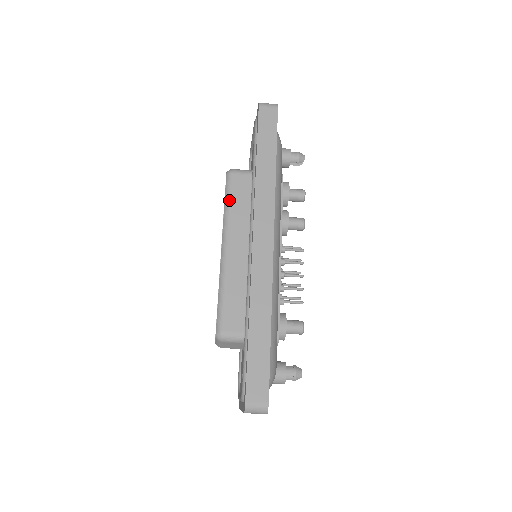
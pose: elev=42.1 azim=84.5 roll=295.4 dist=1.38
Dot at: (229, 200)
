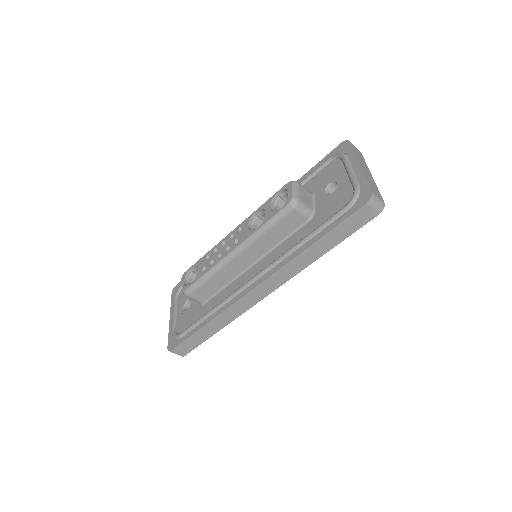
Dot at: (271, 226)
